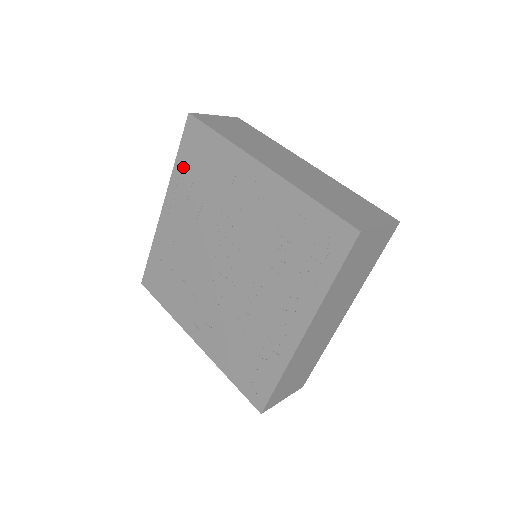
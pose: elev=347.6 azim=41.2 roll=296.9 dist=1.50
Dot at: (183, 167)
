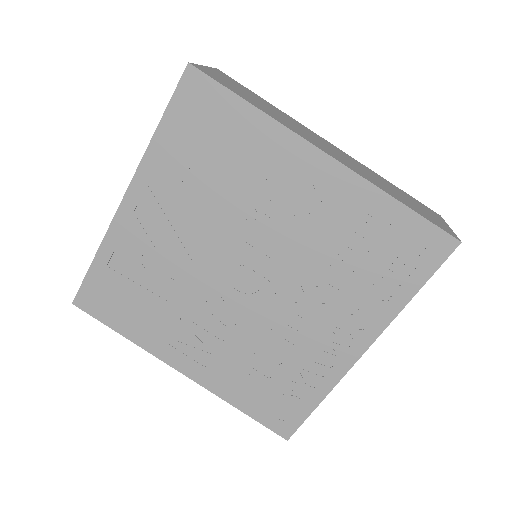
Dot at: (171, 143)
